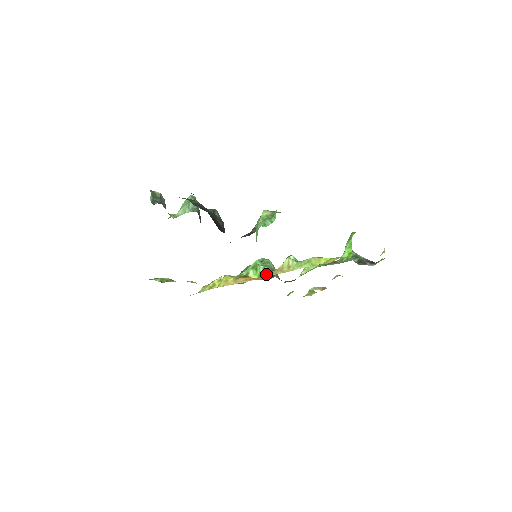
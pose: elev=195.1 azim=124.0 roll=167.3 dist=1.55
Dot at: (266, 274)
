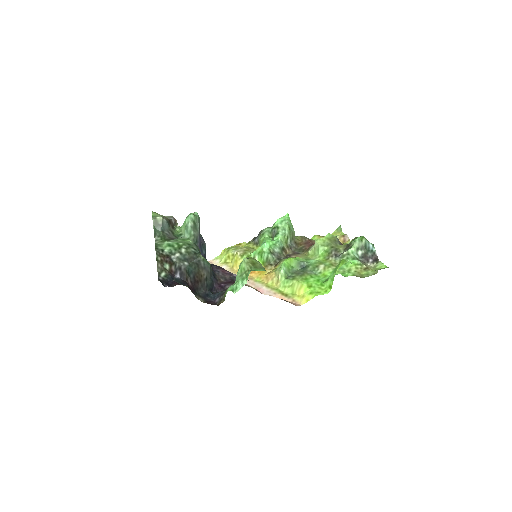
Dot at: (269, 262)
